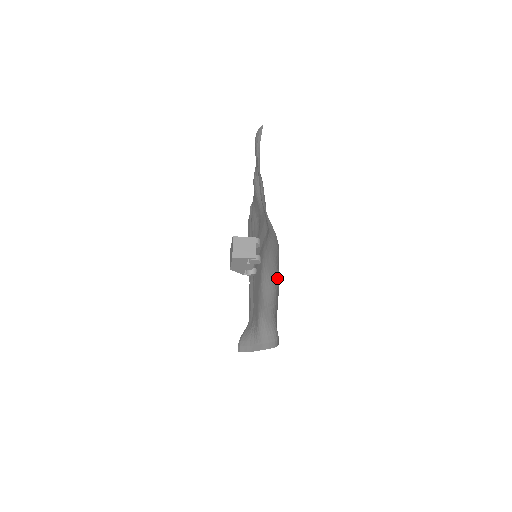
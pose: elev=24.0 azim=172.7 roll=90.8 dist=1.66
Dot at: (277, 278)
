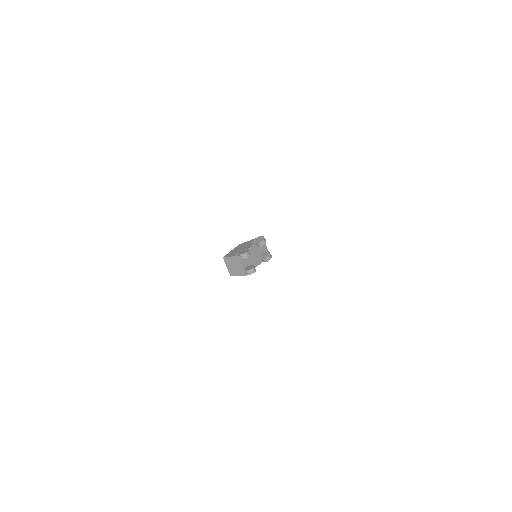
Dot at: occluded
